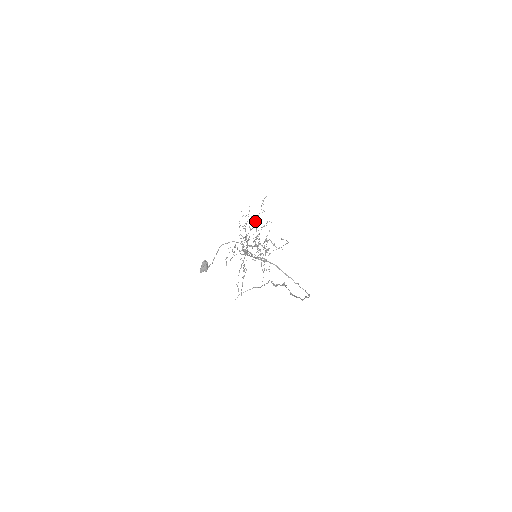
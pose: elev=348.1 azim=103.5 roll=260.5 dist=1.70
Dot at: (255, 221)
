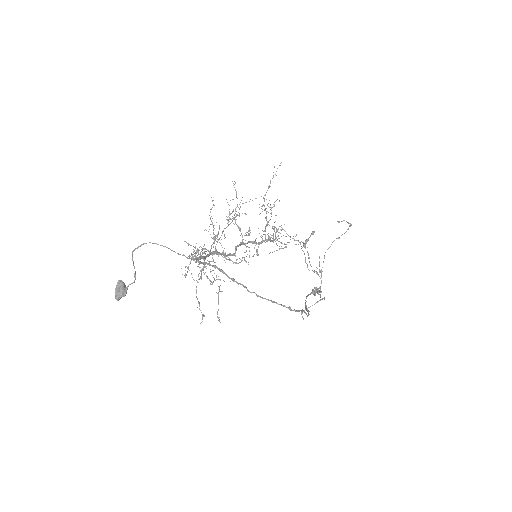
Dot at: (262, 205)
